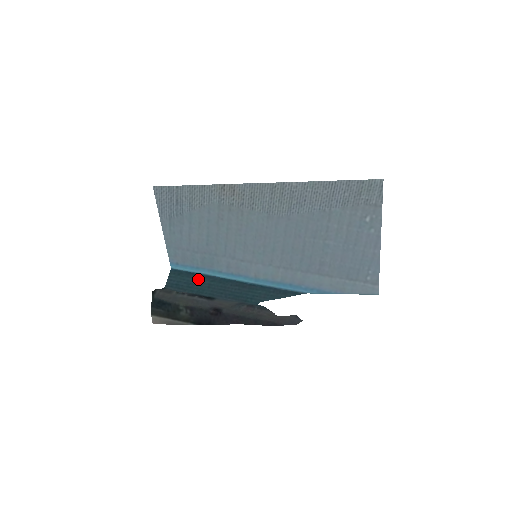
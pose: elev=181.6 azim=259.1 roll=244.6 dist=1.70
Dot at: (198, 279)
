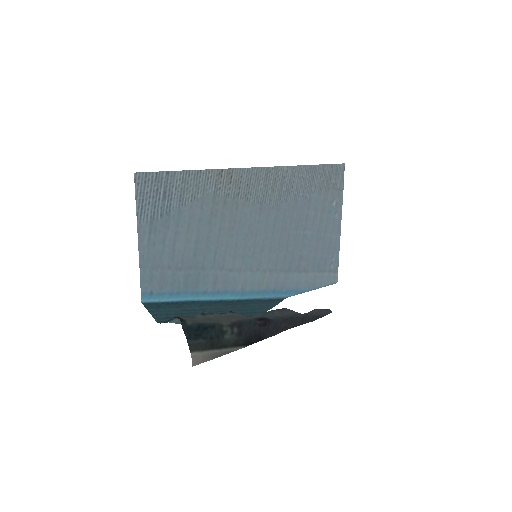
Dot at: (184, 307)
